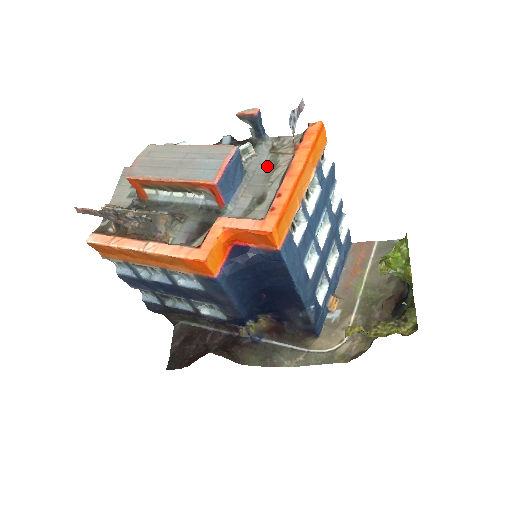
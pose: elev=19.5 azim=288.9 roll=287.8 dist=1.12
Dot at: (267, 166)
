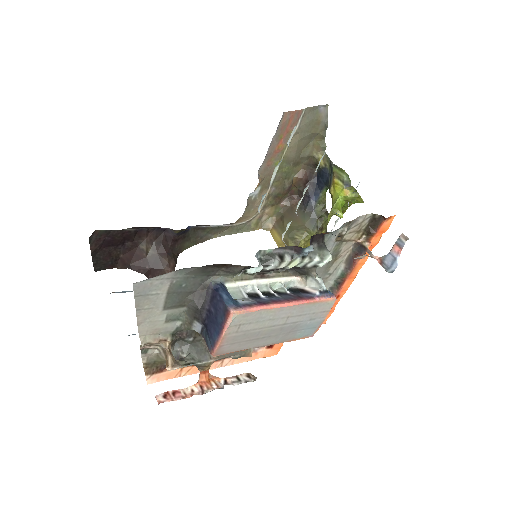
Dot at: occluded
